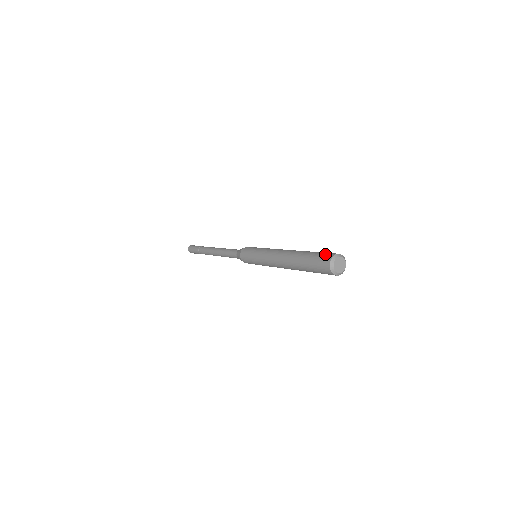
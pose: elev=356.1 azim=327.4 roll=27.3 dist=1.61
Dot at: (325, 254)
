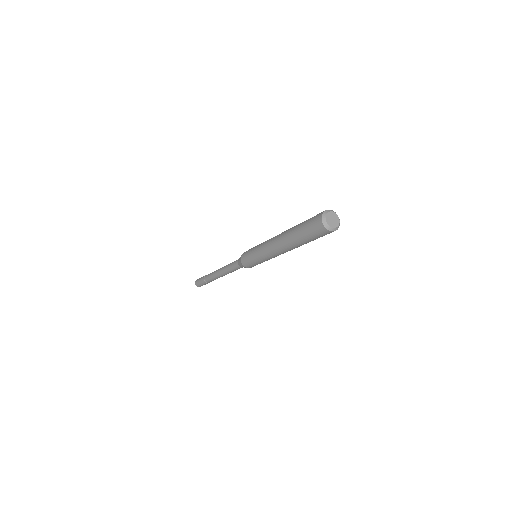
Dot at: (314, 216)
